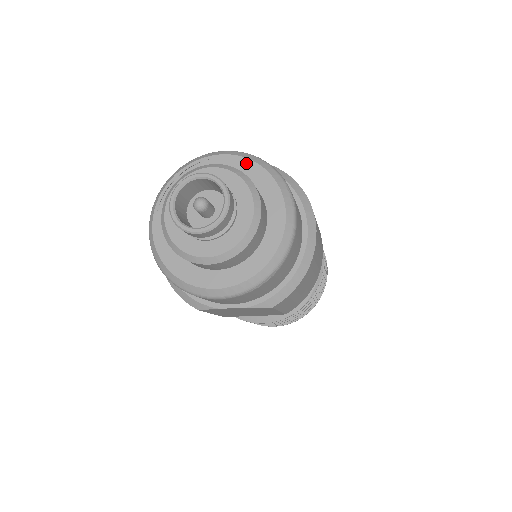
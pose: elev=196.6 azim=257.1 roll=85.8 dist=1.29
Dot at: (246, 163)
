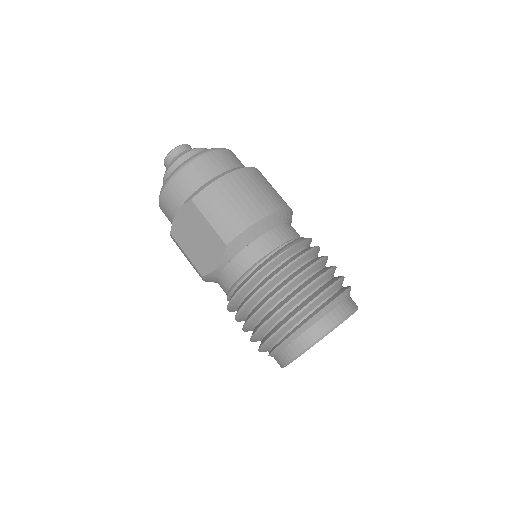
Dot at: occluded
